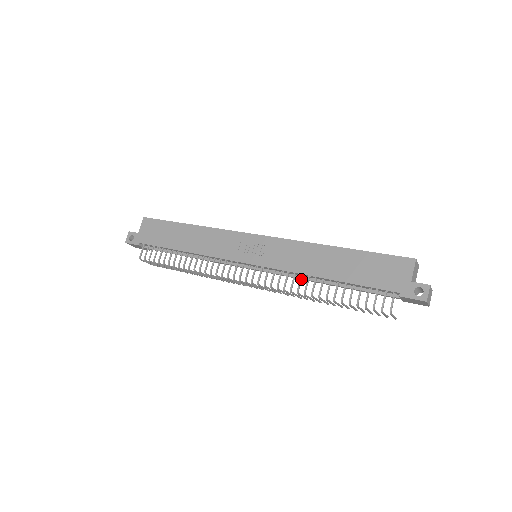
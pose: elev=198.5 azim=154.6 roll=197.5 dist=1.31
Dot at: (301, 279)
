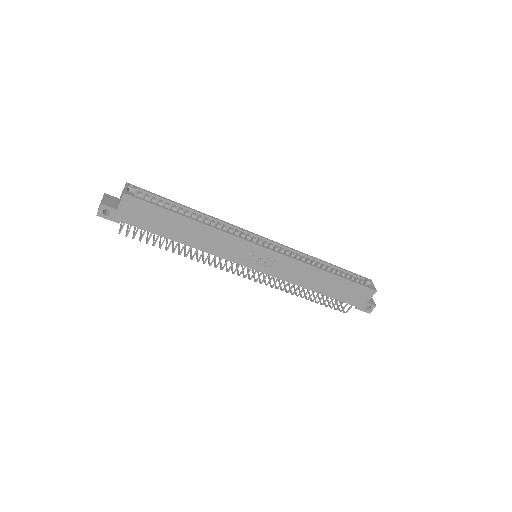
Dot at: occluded
